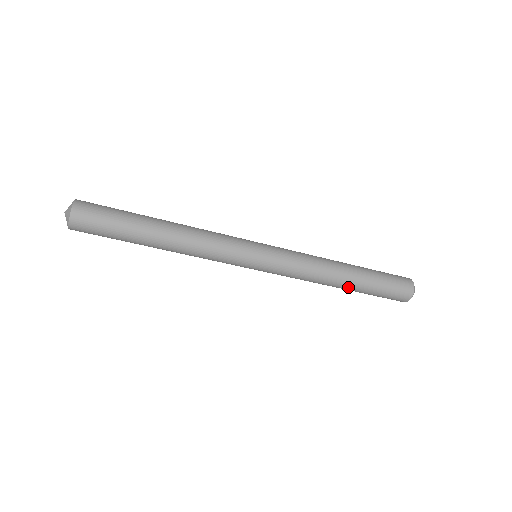
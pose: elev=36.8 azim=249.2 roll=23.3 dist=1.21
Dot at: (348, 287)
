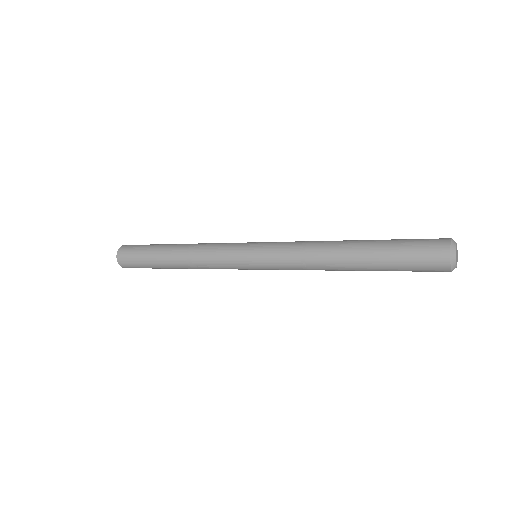
Dot at: occluded
